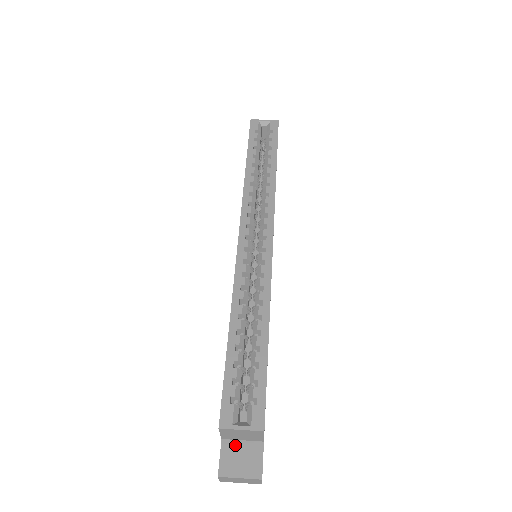
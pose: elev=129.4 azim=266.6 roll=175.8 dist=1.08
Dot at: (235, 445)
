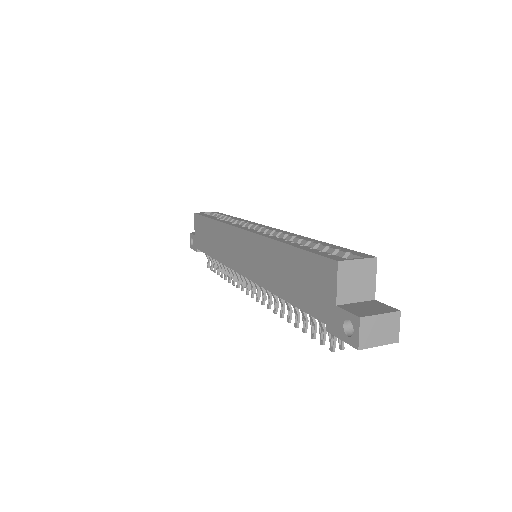
Dot at: (353, 305)
